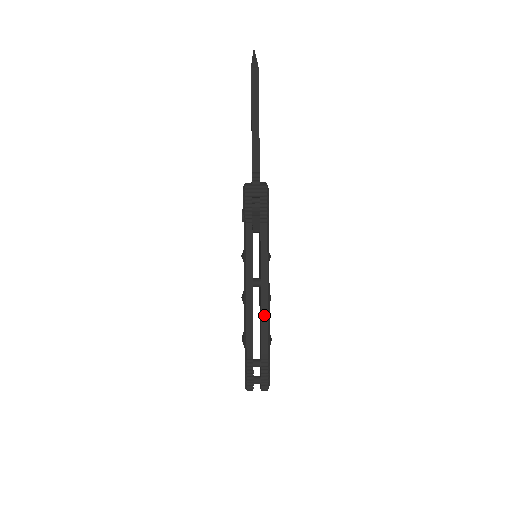
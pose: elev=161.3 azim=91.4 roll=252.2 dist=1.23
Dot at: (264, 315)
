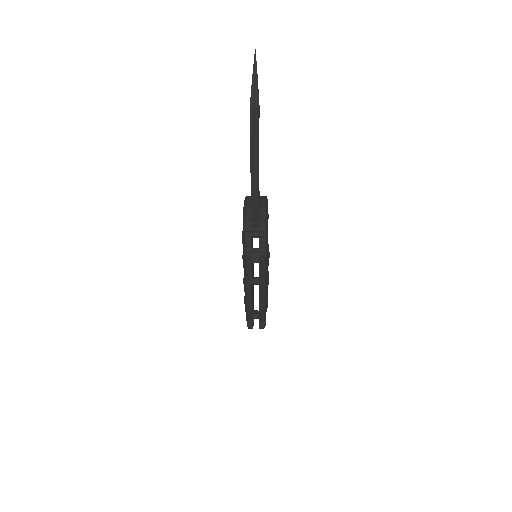
Dot at: (261, 305)
